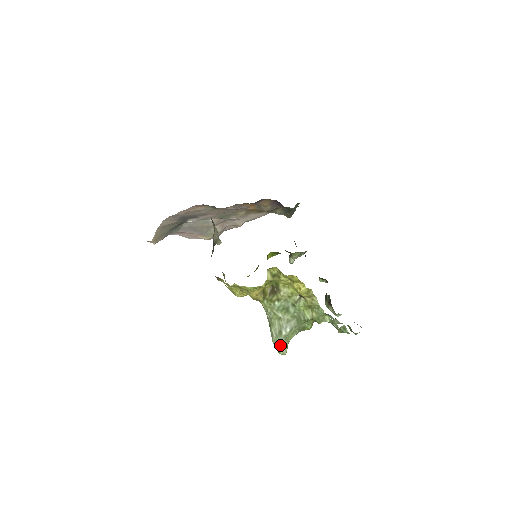
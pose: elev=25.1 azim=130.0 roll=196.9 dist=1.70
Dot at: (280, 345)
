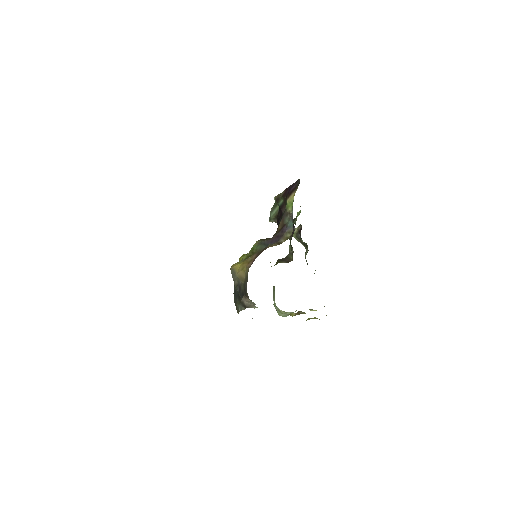
Dot at: (285, 316)
